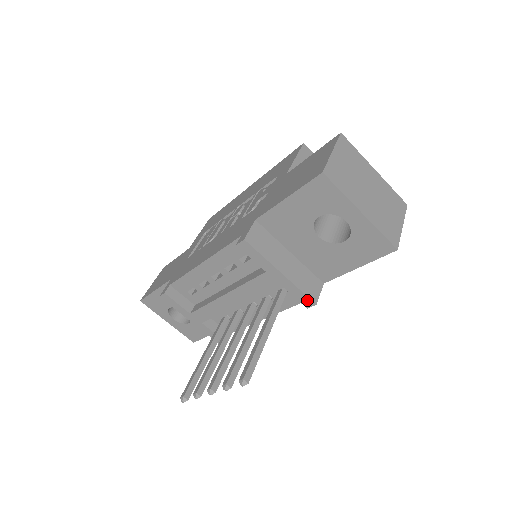
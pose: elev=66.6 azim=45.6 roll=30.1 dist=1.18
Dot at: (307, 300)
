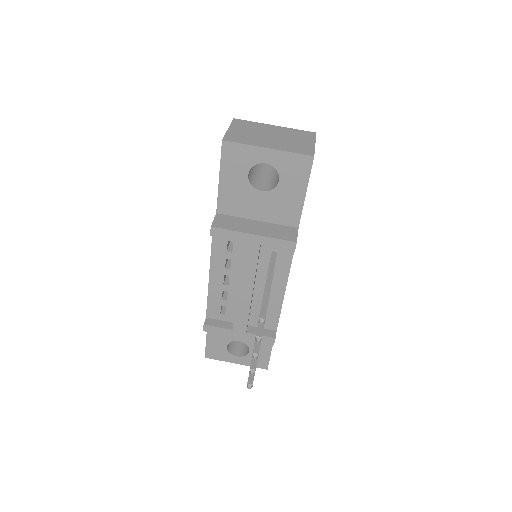
Dot at: (288, 244)
